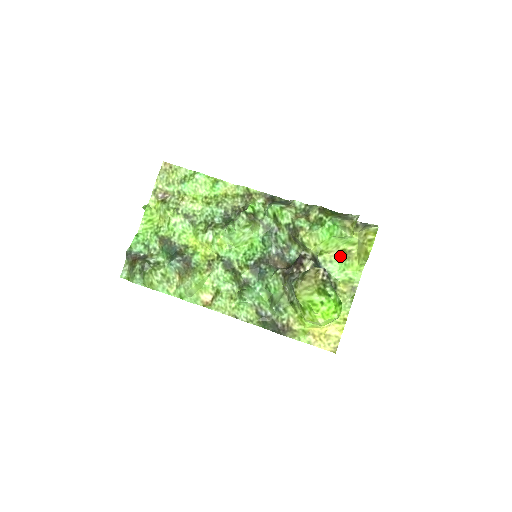
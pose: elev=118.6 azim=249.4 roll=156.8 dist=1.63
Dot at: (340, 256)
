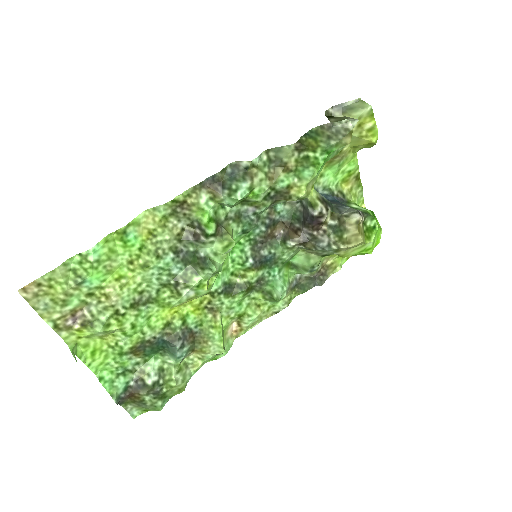
Dot at: (329, 163)
